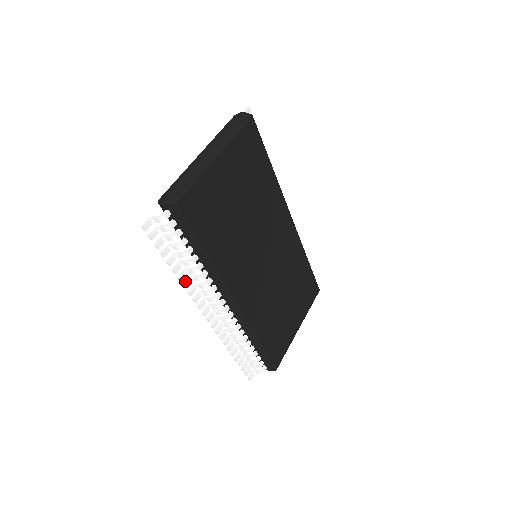
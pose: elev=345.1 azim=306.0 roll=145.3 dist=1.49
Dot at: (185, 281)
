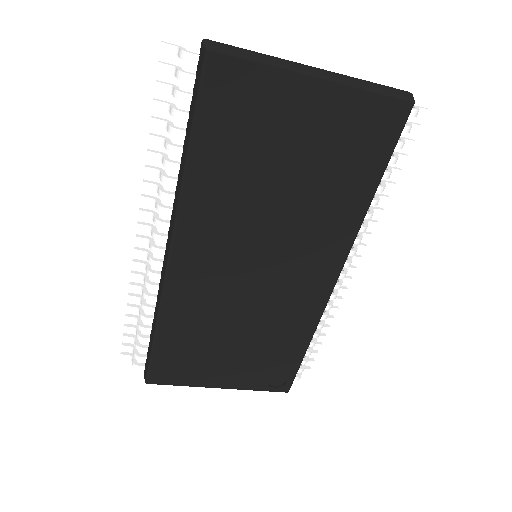
Dot at: occluded
